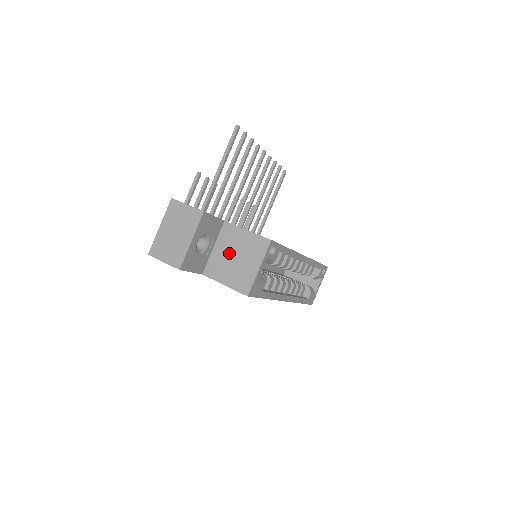
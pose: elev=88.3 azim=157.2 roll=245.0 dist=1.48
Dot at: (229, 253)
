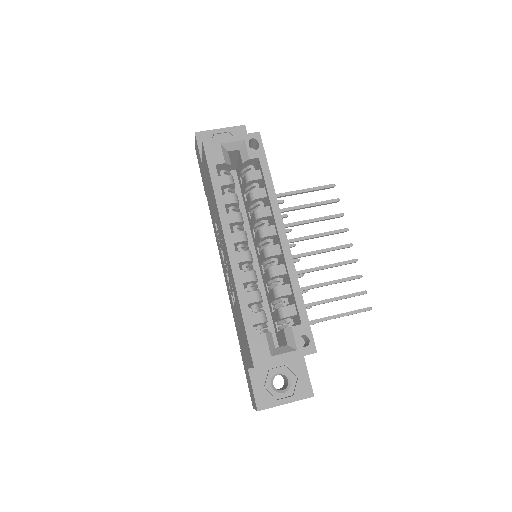
Dot at: occluded
